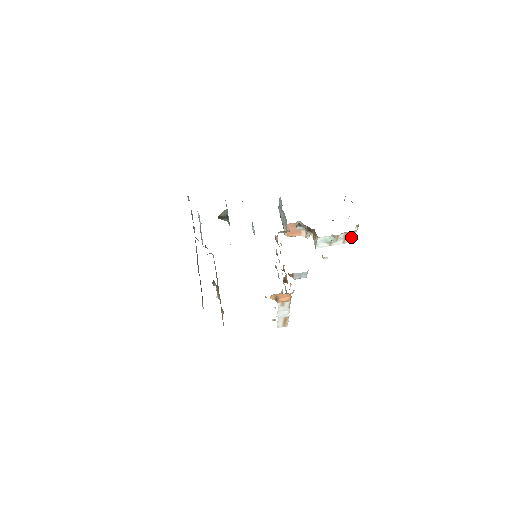
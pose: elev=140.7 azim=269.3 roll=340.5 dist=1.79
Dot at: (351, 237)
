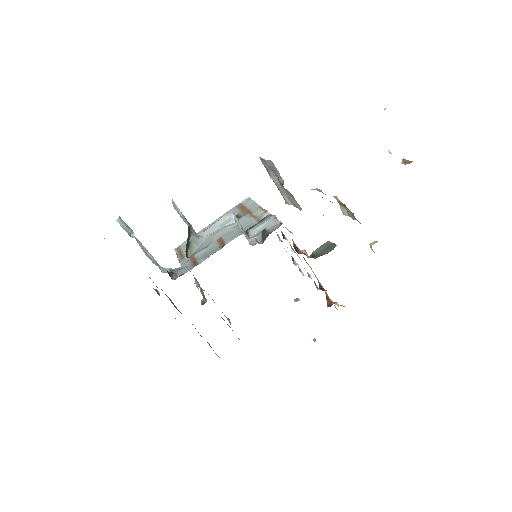
Dot at: occluded
